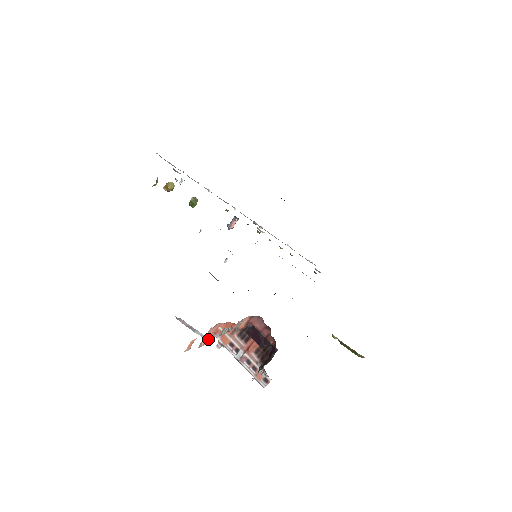
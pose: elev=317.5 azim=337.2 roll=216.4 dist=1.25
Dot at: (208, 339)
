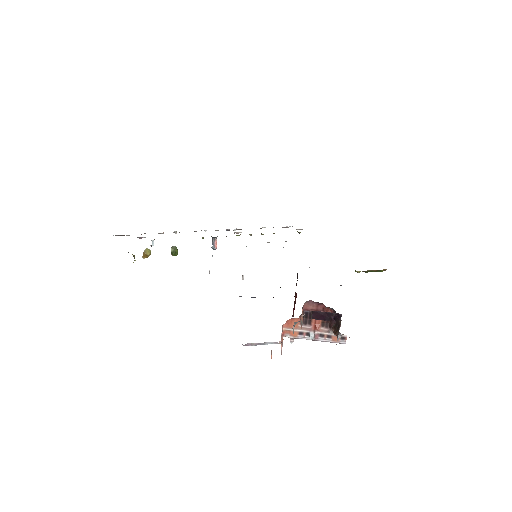
Dot at: occluded
